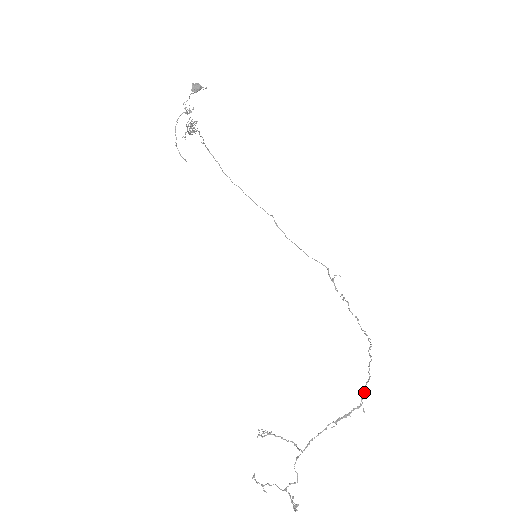
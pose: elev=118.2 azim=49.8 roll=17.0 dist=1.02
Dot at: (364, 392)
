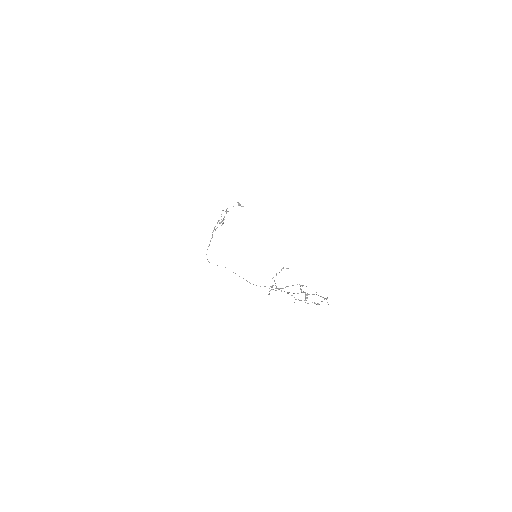
Dot at: (327, 297)
